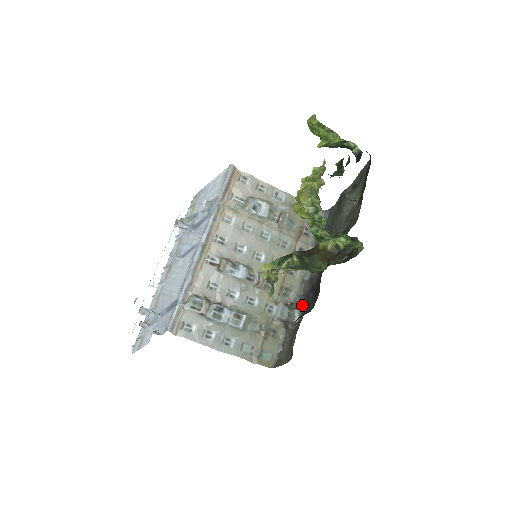
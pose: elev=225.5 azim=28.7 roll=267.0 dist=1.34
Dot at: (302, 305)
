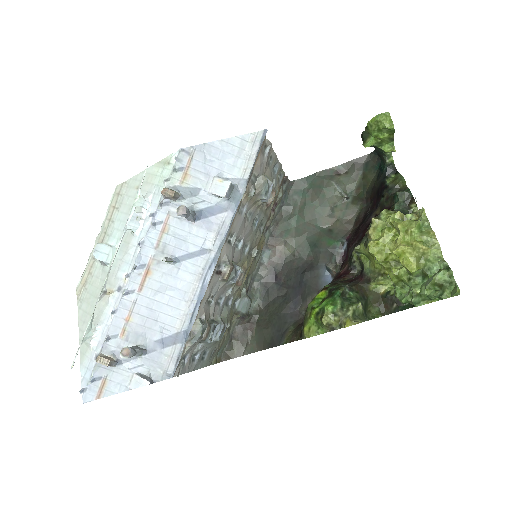
Dot at: (259, 293)
